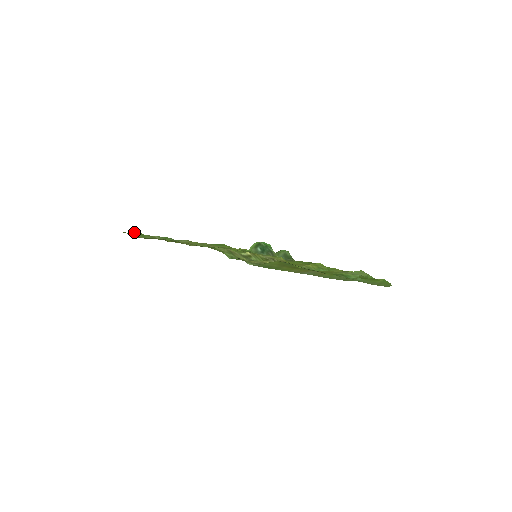
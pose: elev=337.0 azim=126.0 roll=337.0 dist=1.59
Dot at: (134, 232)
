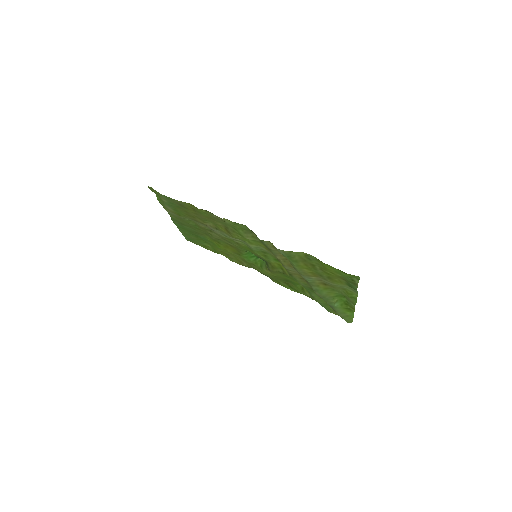
Dot at: (154, 192)
